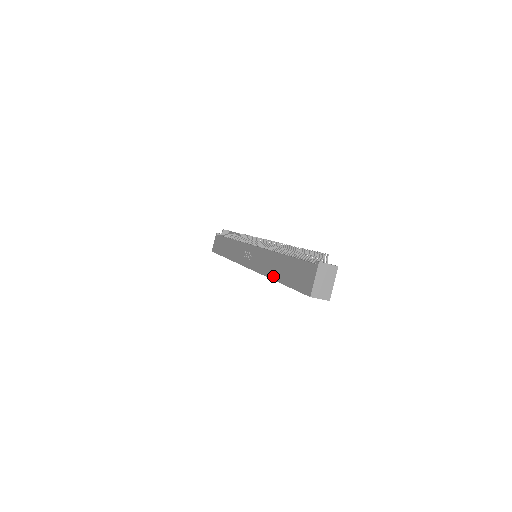
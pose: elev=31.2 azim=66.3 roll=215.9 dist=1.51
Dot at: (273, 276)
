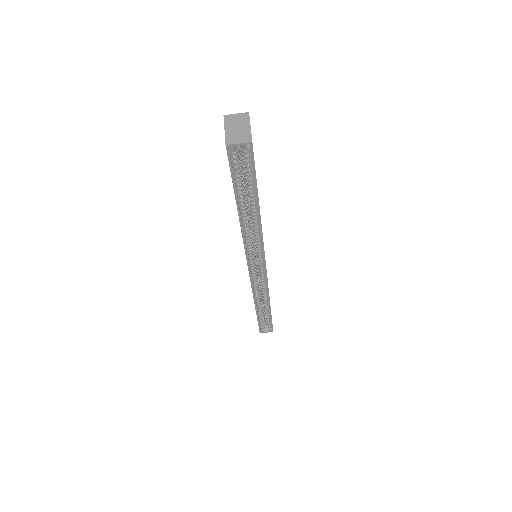
Dot at: (238, 215)
